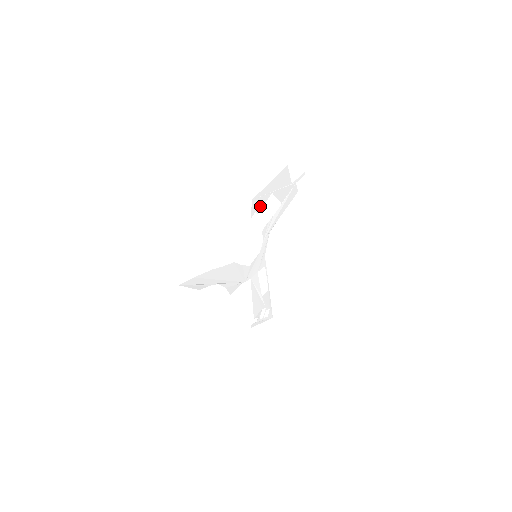
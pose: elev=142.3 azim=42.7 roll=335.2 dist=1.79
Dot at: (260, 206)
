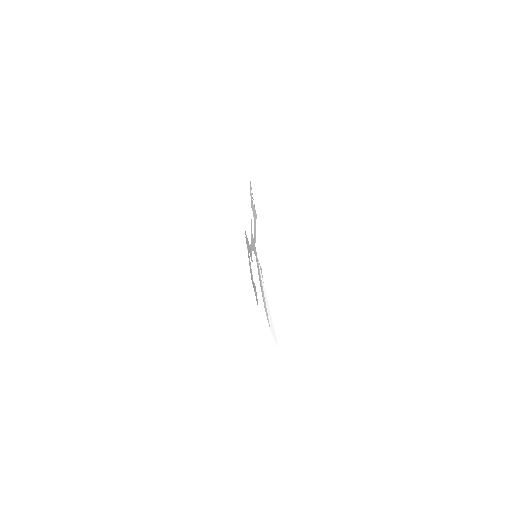
Dot at: (255, 289)
